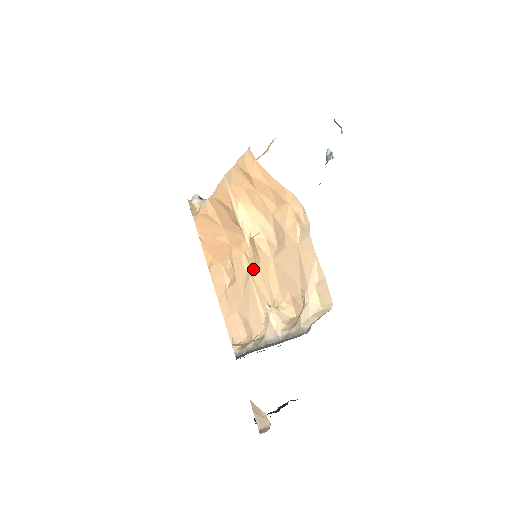
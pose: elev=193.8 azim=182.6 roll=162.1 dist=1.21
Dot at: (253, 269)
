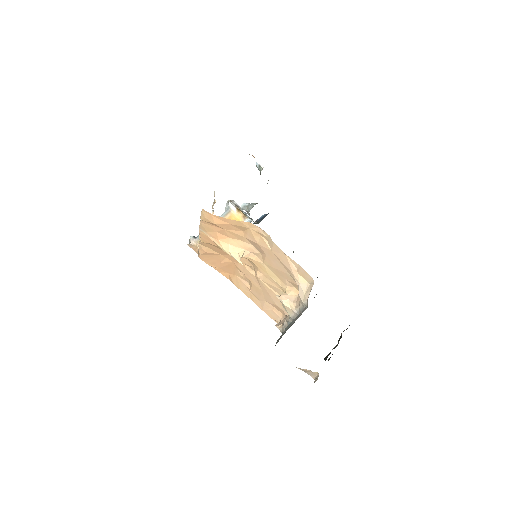
Dot at: occluded
